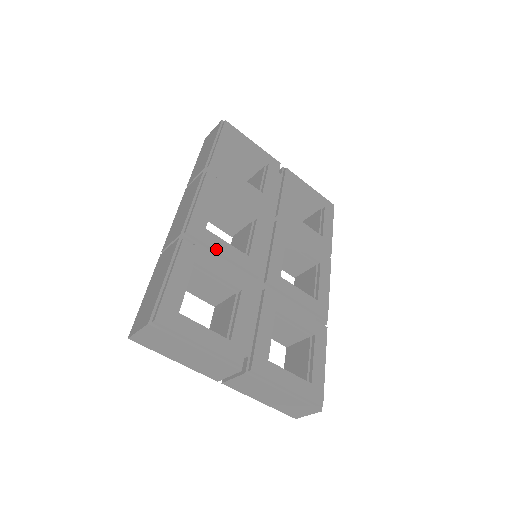
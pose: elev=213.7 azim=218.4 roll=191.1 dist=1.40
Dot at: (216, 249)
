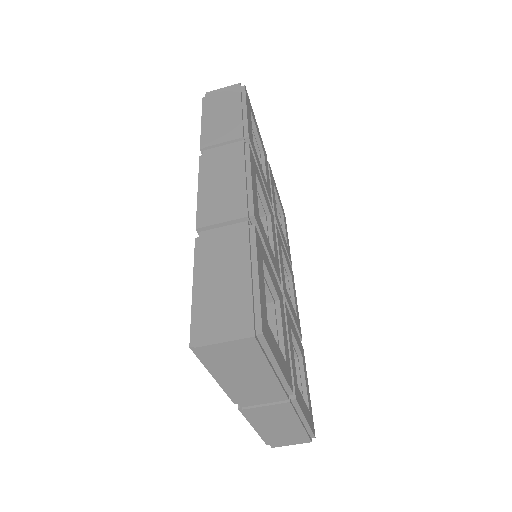
Dot at: (266, 244)
